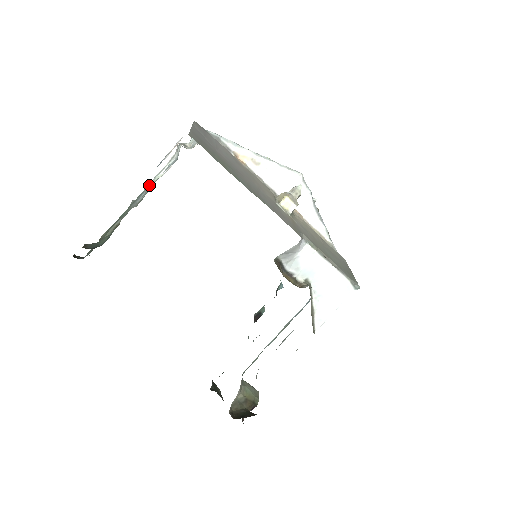
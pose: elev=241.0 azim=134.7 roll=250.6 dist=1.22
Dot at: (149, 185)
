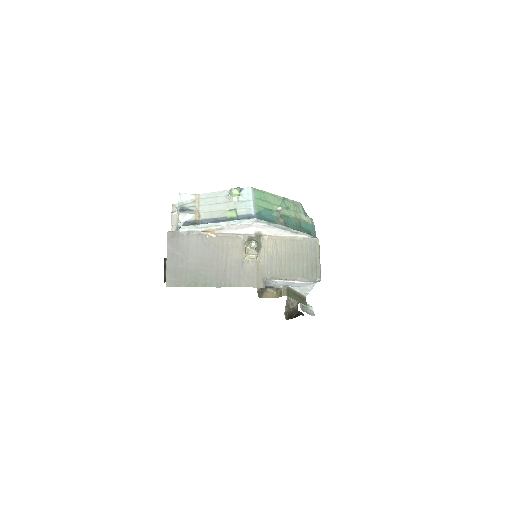
Dot at: occluded
